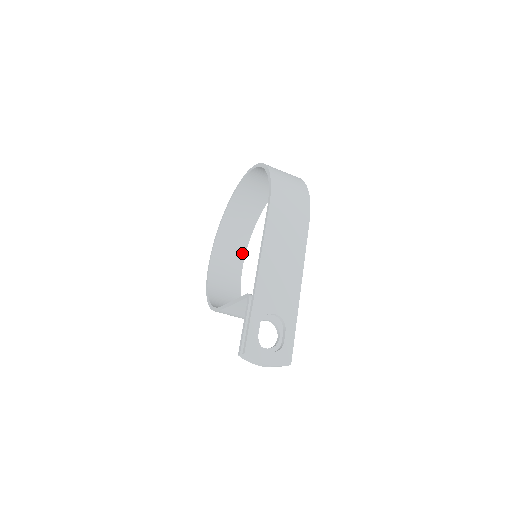
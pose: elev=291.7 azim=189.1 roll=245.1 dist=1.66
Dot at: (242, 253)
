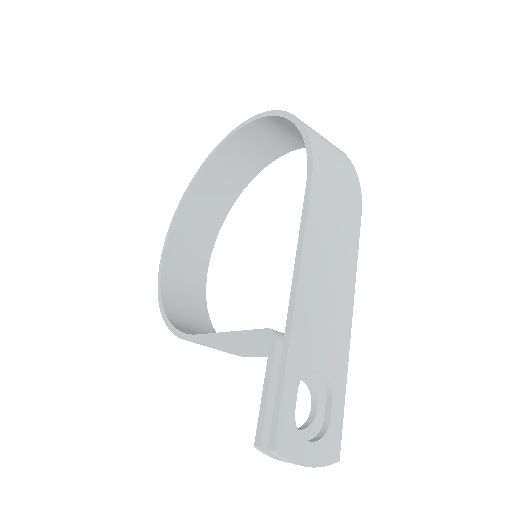
Dot at: (210, 243)
